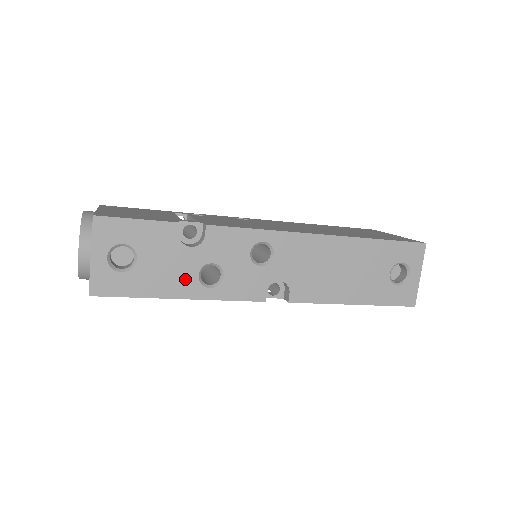
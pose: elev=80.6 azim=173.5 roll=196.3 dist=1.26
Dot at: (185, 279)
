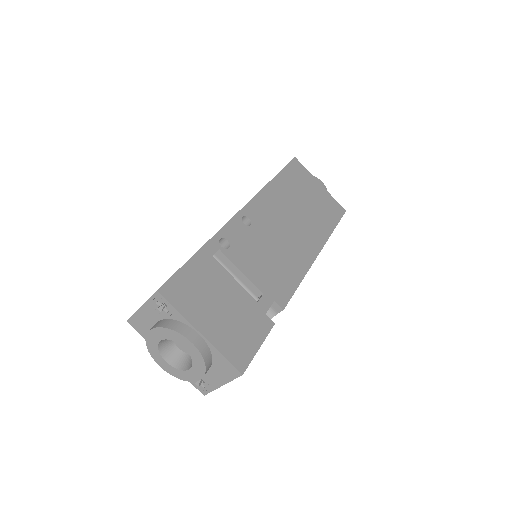
Dot at: occluded
